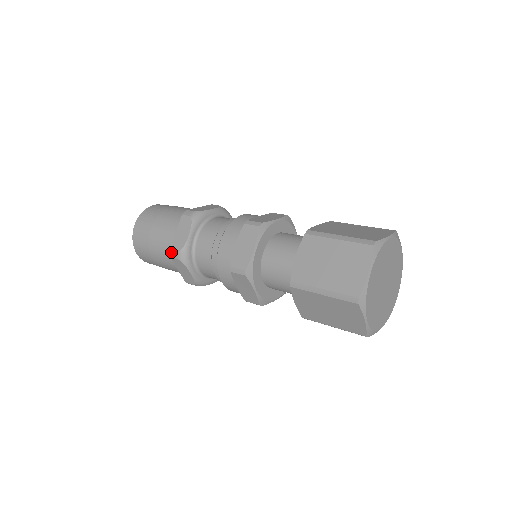
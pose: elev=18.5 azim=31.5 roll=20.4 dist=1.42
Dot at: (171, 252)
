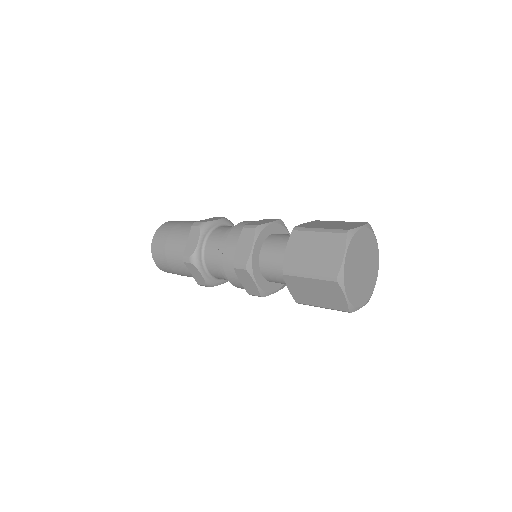
Dot at: (184, 257)
